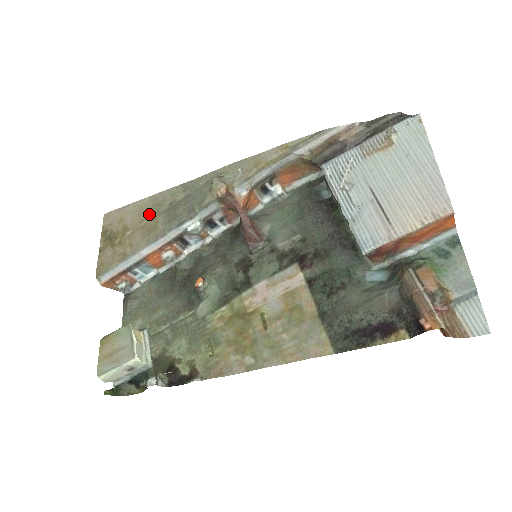
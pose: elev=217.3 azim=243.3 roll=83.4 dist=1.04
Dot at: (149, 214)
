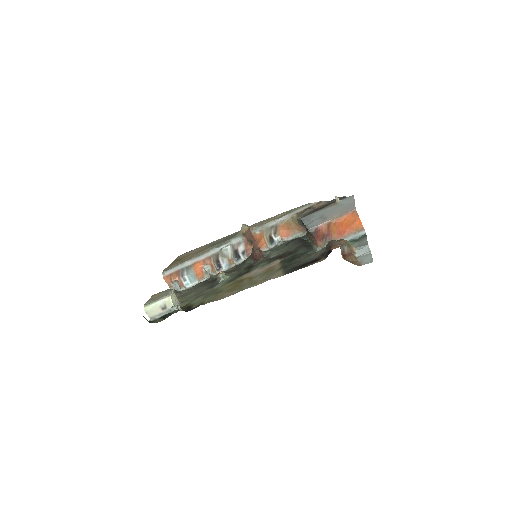
Dot at: (203, 248)
